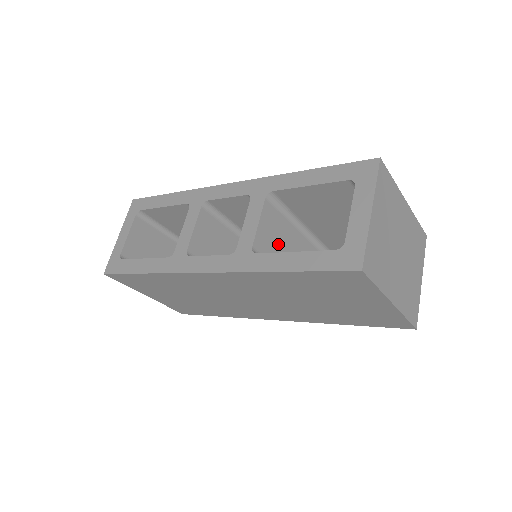
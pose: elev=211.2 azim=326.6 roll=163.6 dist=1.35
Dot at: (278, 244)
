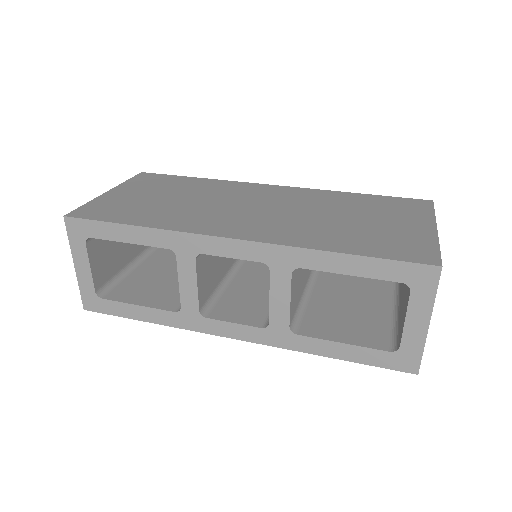
Dot at: (299, 284)
